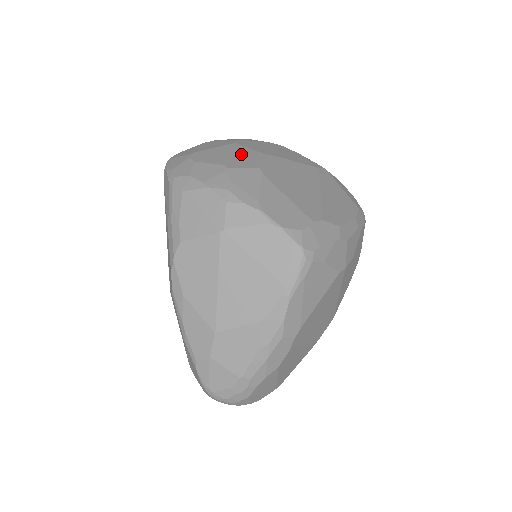
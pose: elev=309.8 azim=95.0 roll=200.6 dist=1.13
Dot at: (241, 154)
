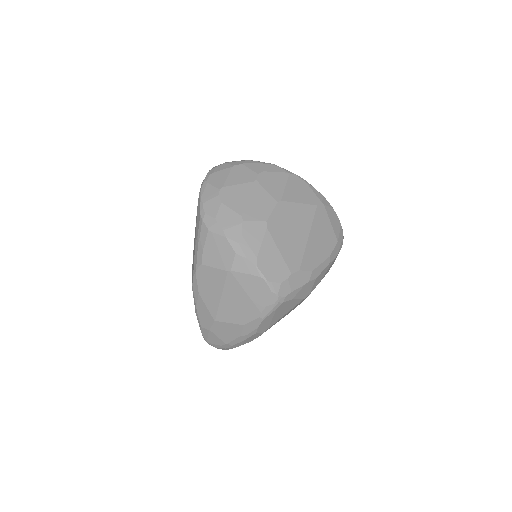
Dot at: (257, 199)
